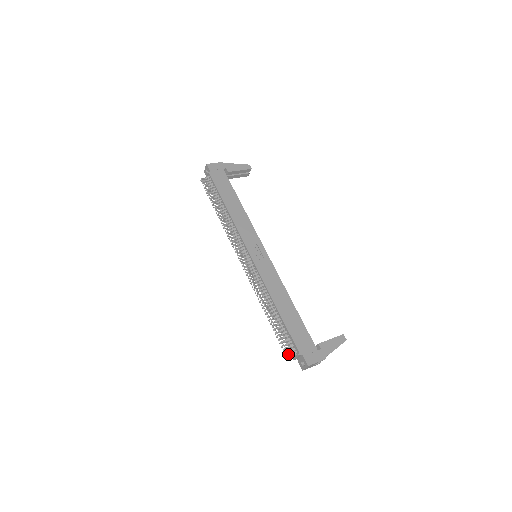
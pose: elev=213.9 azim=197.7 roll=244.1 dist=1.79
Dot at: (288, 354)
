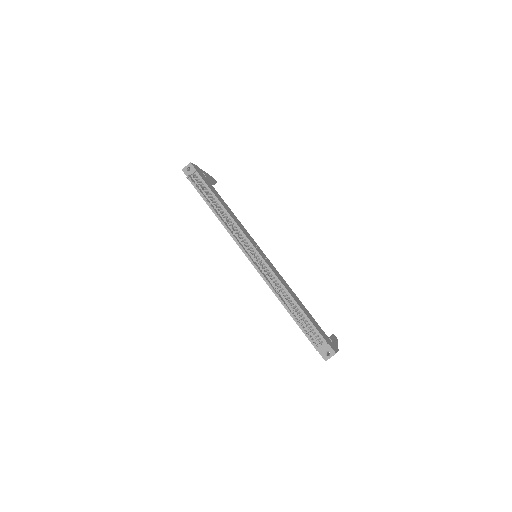
Dot at: (319, 343)
